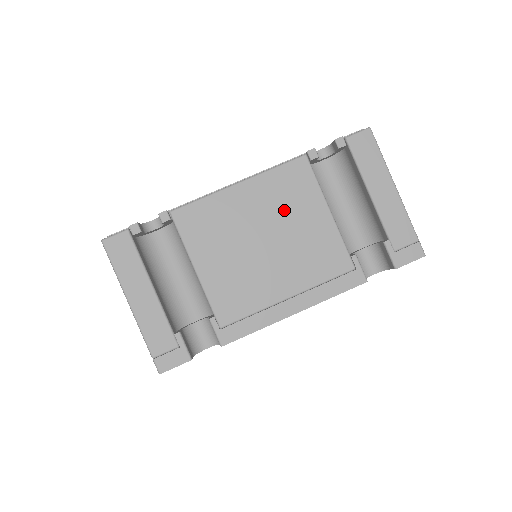
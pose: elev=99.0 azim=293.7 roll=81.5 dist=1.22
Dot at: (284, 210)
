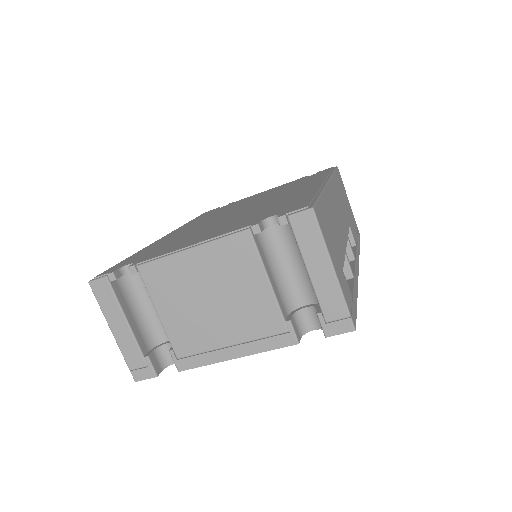
Dot at: (228, 276)
